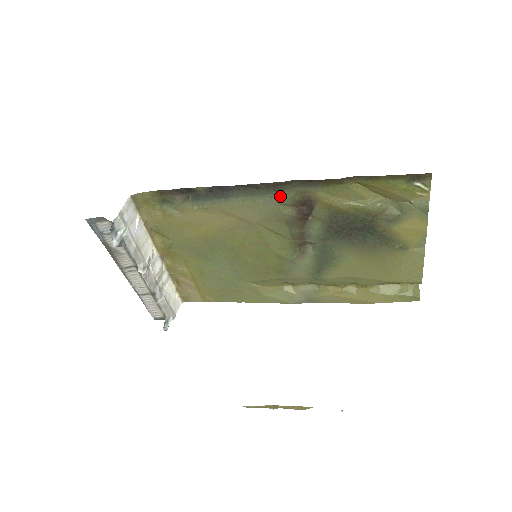
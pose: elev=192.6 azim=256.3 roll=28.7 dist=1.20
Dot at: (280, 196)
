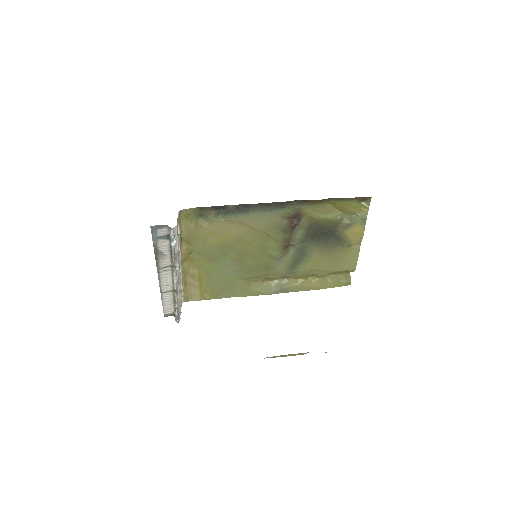
Dot at: (282, 211)
